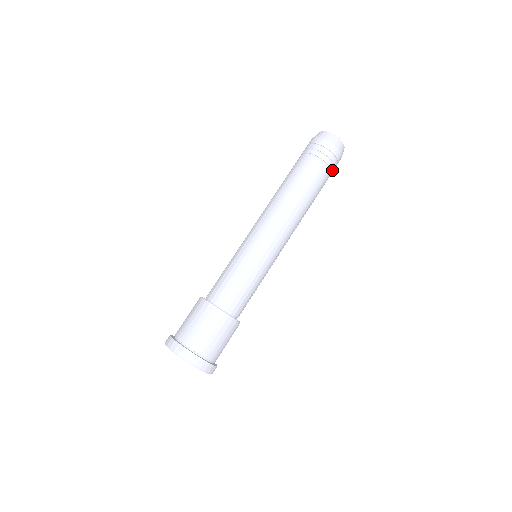
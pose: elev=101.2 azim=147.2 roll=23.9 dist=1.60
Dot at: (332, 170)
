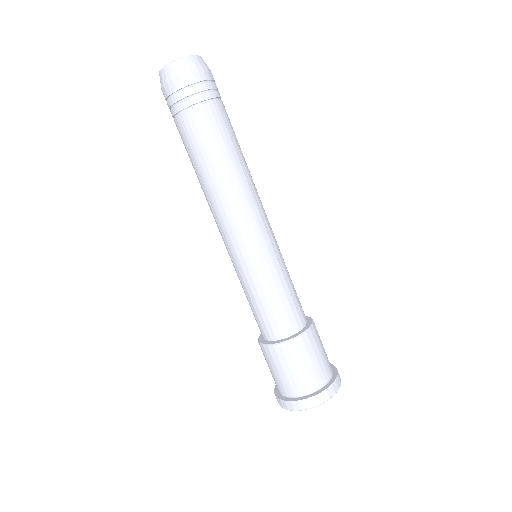
Dot at: (215, 96)
